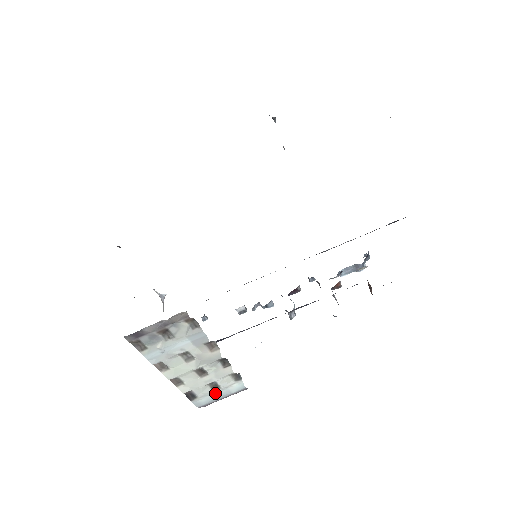
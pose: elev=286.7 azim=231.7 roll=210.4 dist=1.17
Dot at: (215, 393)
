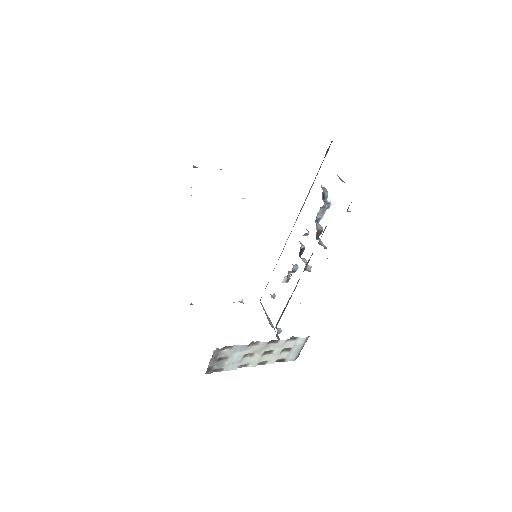
Dot at: (293, 351)
